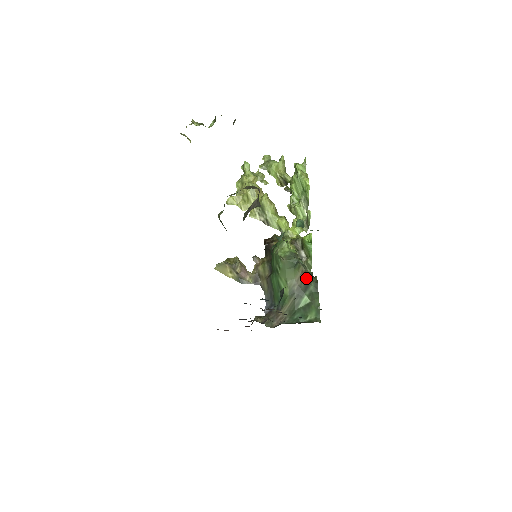
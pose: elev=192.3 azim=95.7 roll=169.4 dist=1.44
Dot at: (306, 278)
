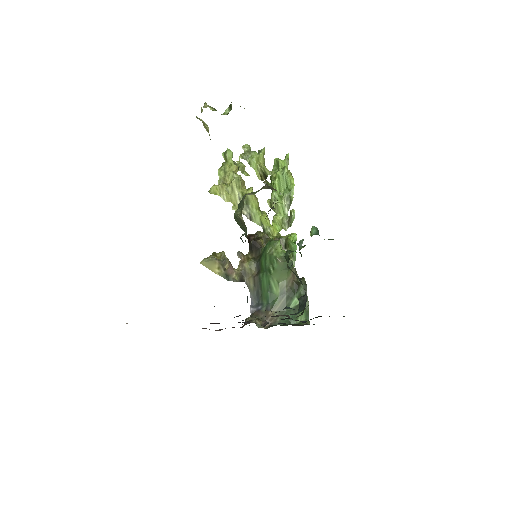
Dot at: (296, 280)
